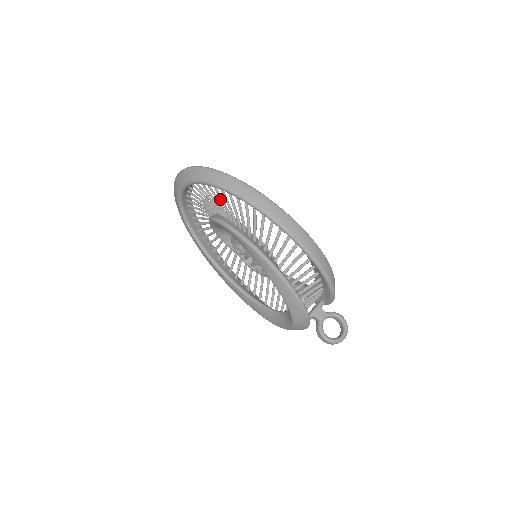
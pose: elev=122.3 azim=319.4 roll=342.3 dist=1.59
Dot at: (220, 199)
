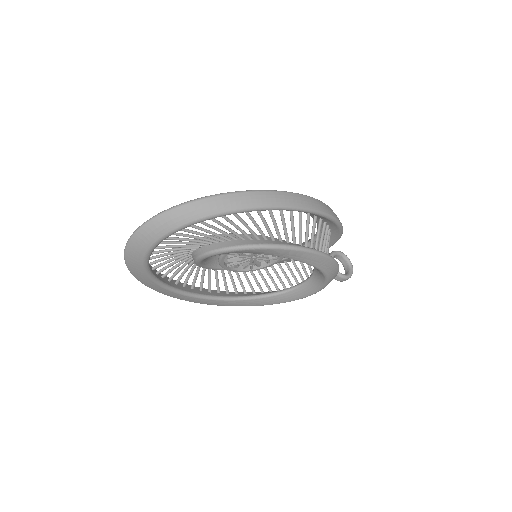
Dot at: (221, 225)
